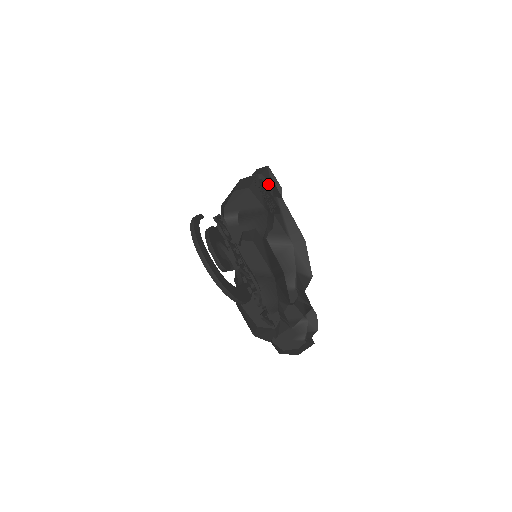
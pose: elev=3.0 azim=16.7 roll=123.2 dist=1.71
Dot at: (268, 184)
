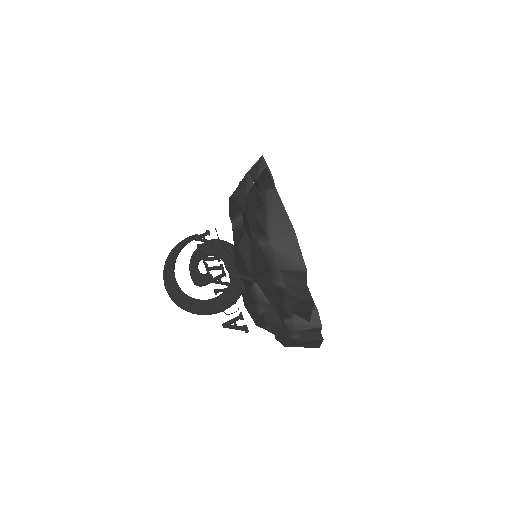
Dot at: (254, 180)
